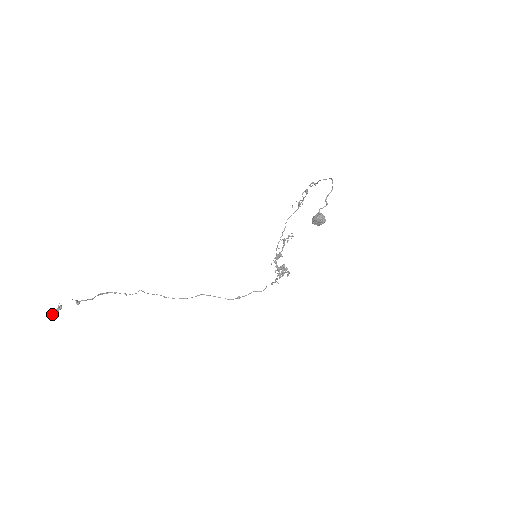
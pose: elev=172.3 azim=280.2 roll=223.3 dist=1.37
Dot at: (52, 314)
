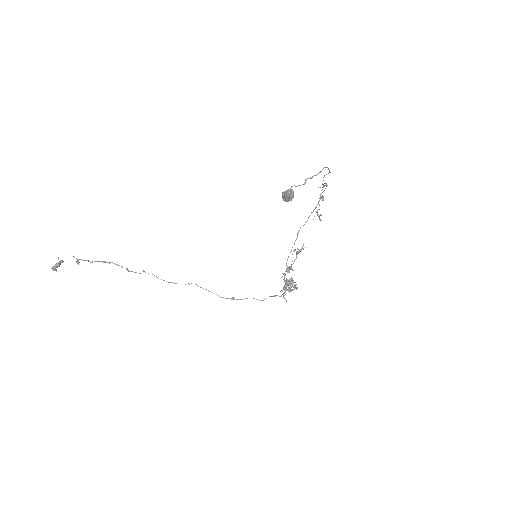
Dot at: (53, 266)
